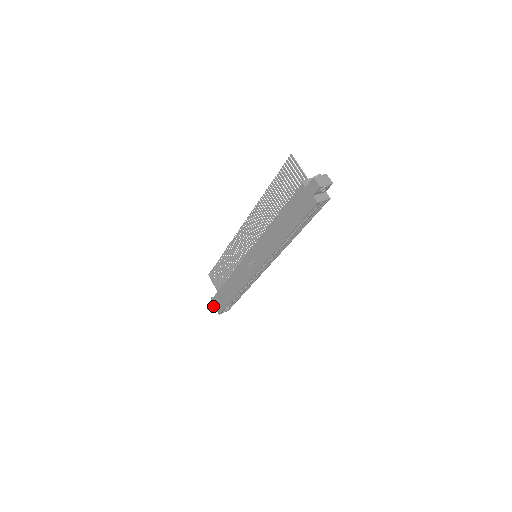
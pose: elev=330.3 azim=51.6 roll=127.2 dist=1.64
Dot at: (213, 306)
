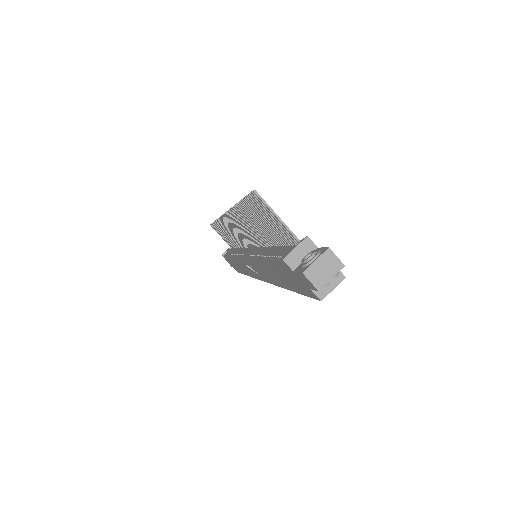
Dot at: (228, 262)
